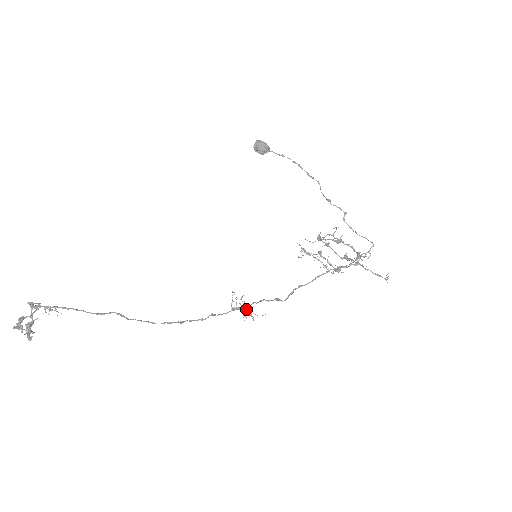
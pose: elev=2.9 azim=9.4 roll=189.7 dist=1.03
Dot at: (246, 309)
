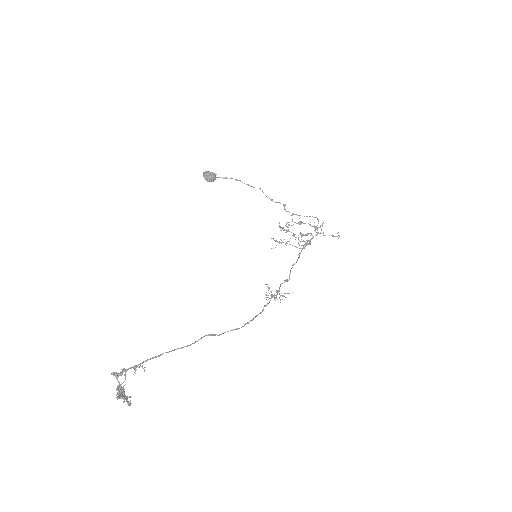
Dot at: (277, 294)
